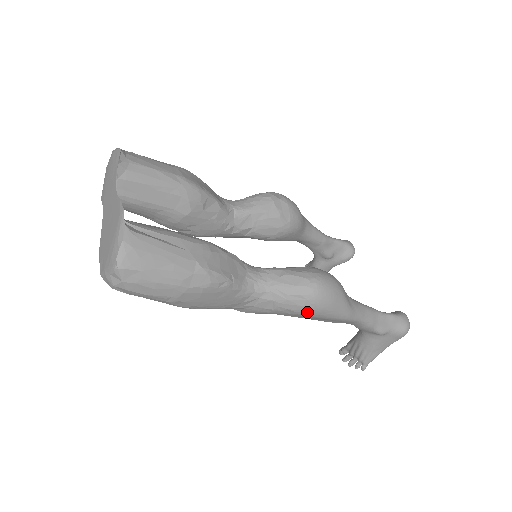
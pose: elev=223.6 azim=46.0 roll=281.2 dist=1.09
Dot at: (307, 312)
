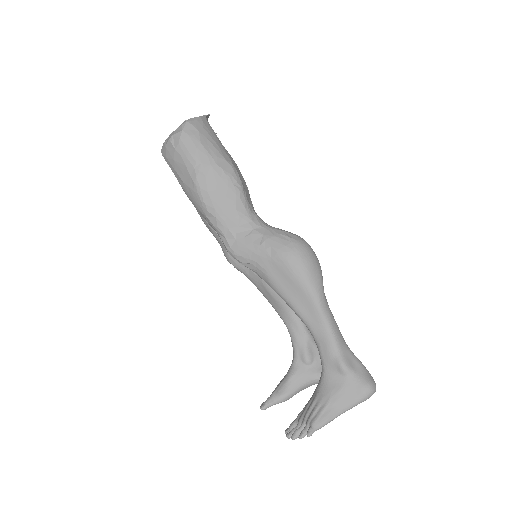
Dot at: (287, 256)
